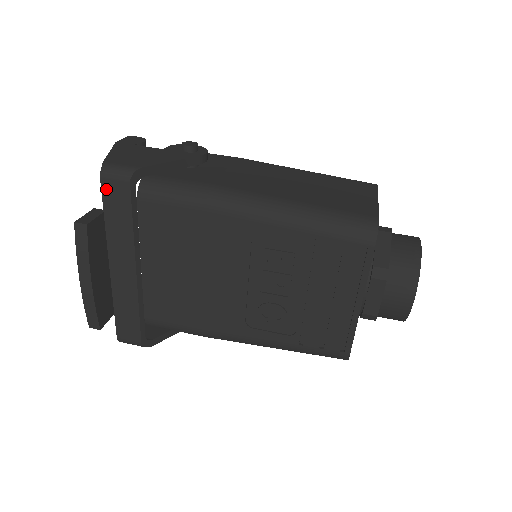
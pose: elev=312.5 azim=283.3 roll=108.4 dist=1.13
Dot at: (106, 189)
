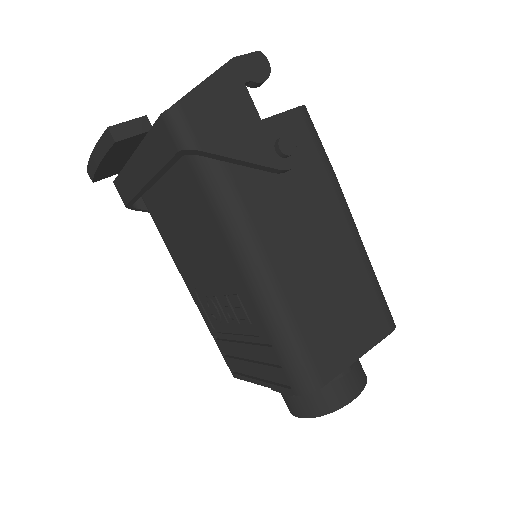
Dot at: (160, 126)
